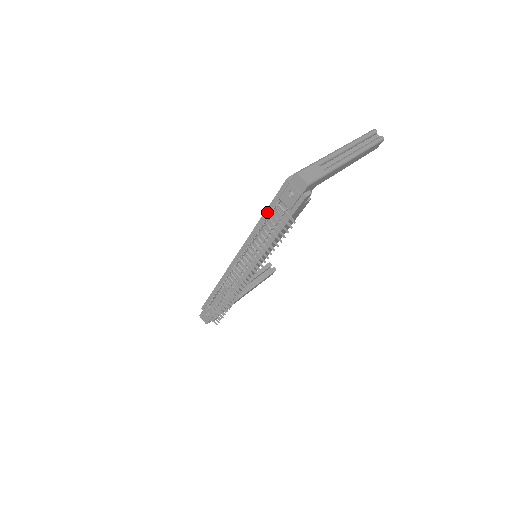
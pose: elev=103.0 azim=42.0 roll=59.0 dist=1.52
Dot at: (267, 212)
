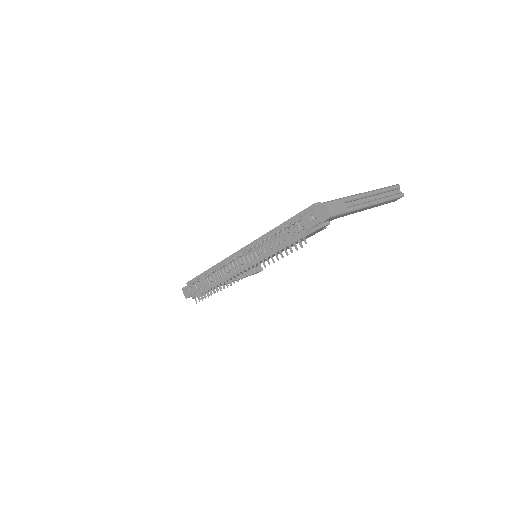
Dot at: (284, 224)
